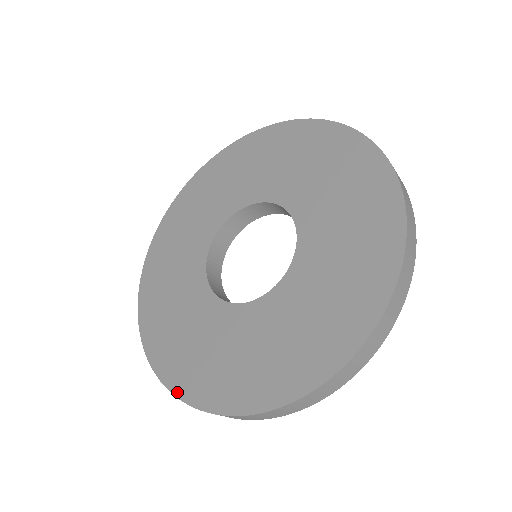
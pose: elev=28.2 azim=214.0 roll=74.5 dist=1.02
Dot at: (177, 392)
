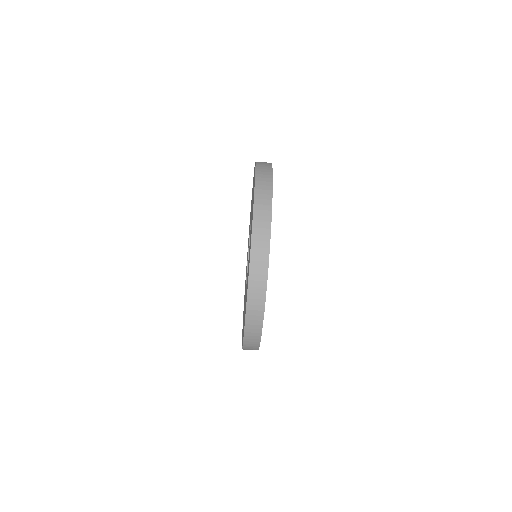
Dot at: occluded
